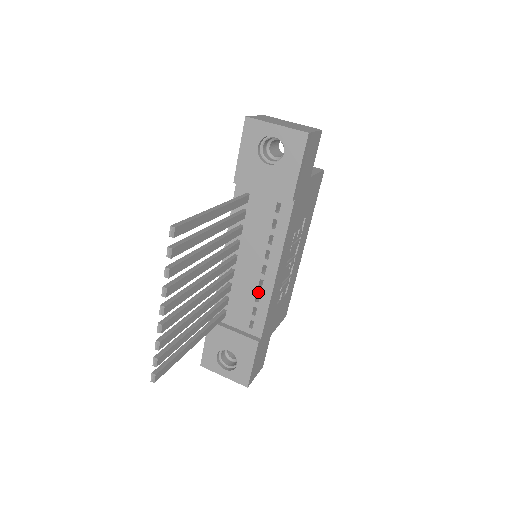
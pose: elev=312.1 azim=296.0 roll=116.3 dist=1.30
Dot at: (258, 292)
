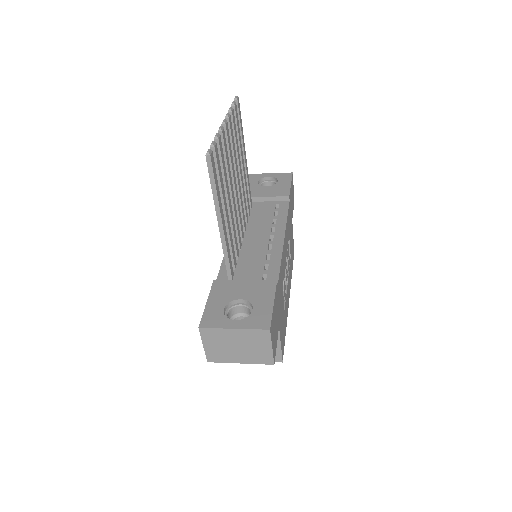
Dot at: (268, 253)
